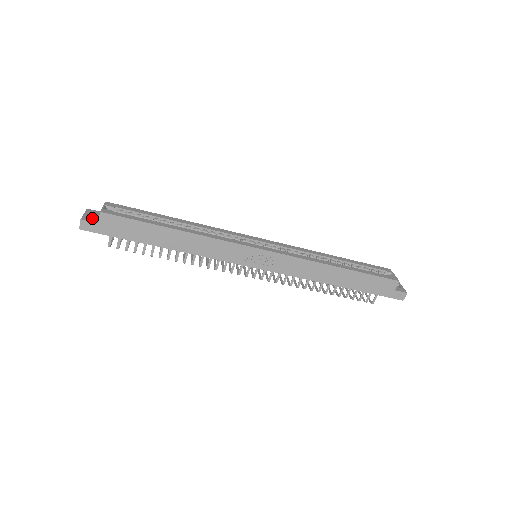
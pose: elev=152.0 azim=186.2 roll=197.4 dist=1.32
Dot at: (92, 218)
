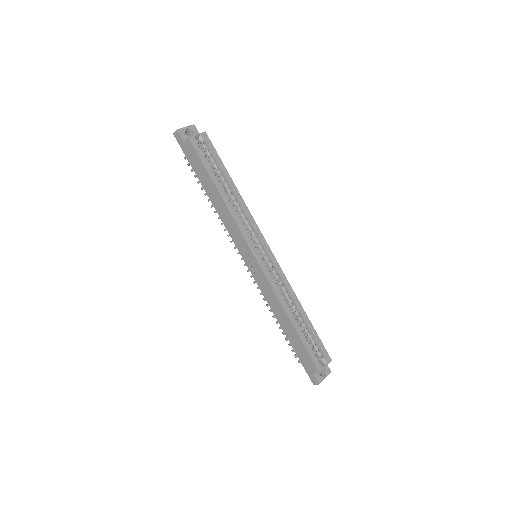
Dot at: (186, 135)
